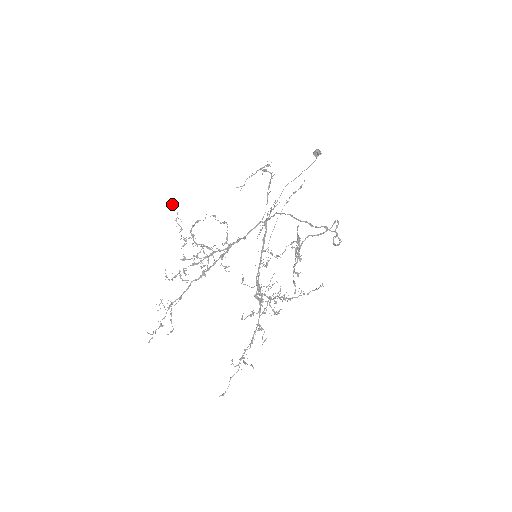
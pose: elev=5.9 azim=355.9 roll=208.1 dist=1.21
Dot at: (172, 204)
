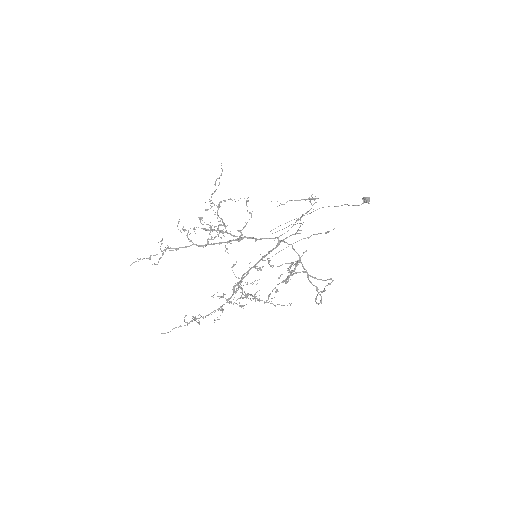
Dot at: occluded
